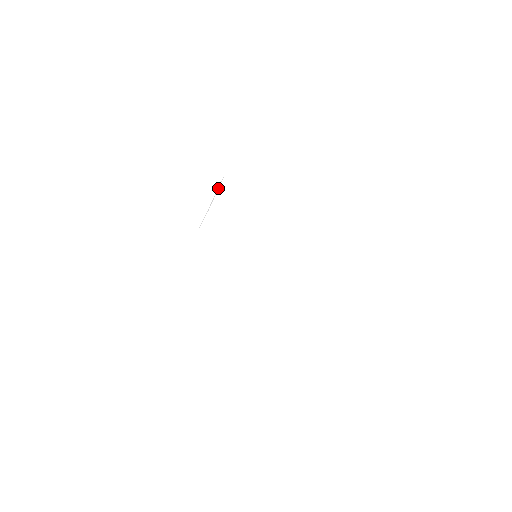
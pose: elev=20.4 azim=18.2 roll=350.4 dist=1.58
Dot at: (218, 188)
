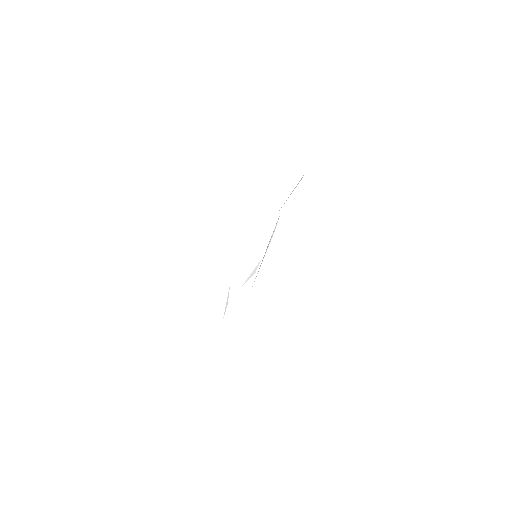
Dot at: occluded
